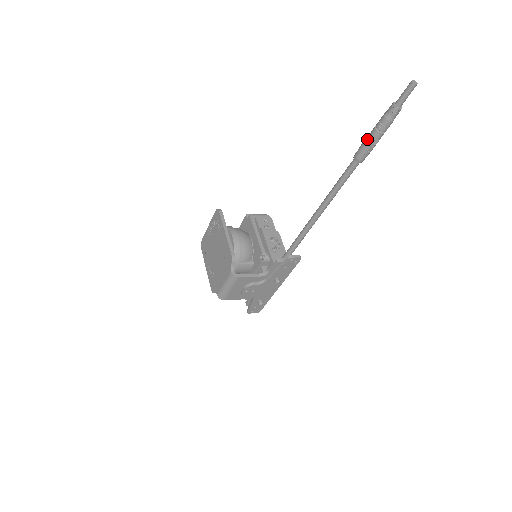
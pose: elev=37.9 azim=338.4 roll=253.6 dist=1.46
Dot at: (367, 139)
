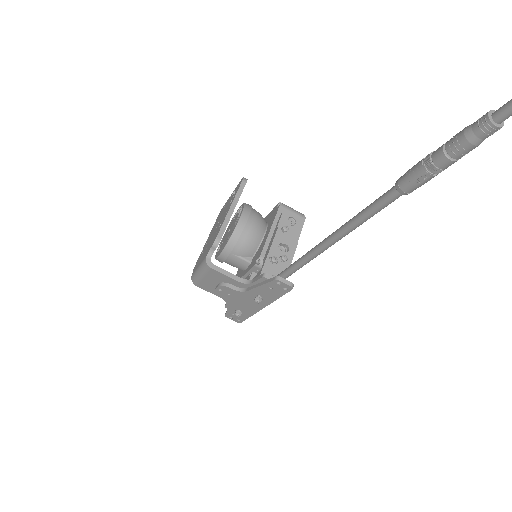
Dot at: (424, 159)
